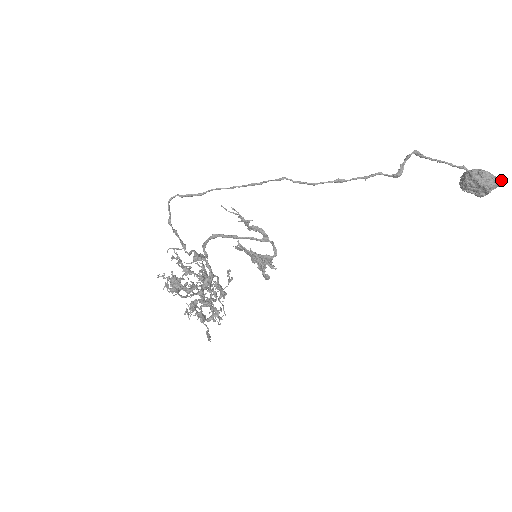
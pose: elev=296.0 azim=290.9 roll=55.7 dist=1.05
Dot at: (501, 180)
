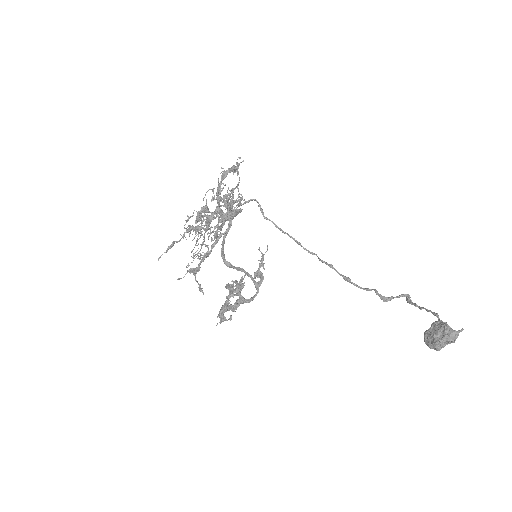
Dot at: occluded
